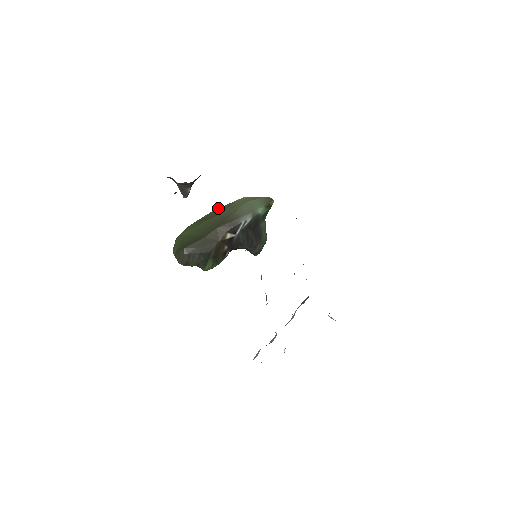
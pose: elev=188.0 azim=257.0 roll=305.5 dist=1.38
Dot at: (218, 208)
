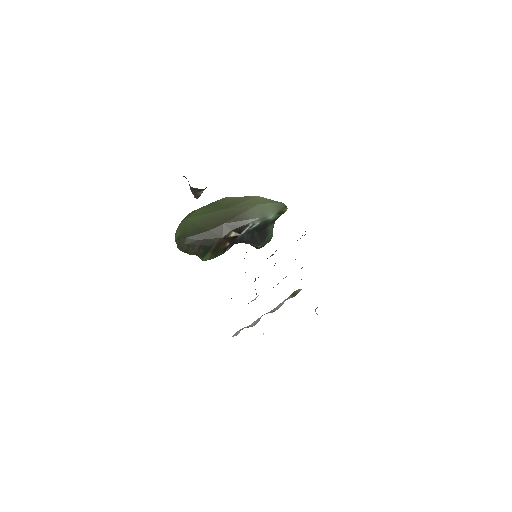
Dot at: (231, 197)
